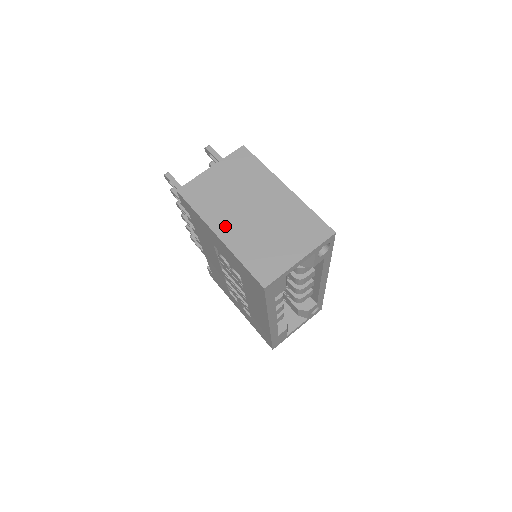
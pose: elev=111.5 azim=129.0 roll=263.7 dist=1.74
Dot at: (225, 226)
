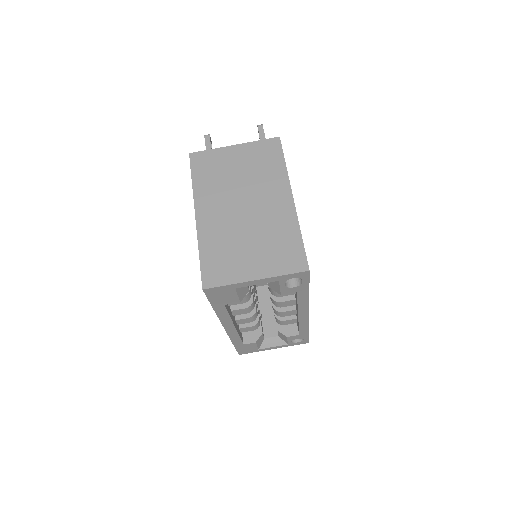
Dot at: (209, 209)
